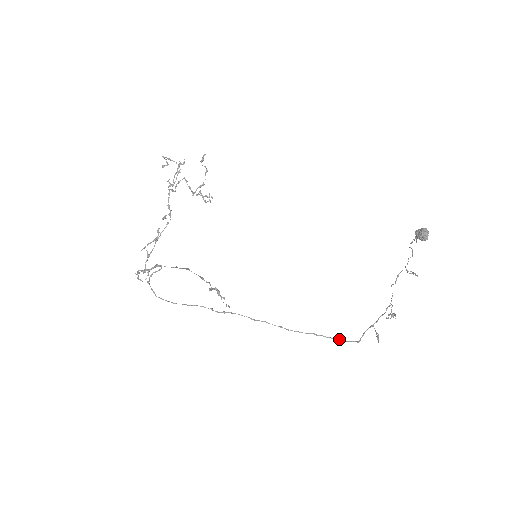
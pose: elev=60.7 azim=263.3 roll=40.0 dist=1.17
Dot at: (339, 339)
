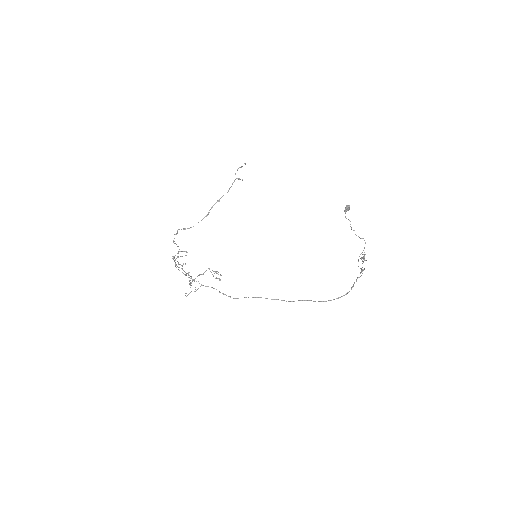
Dot at: (338, 298)
